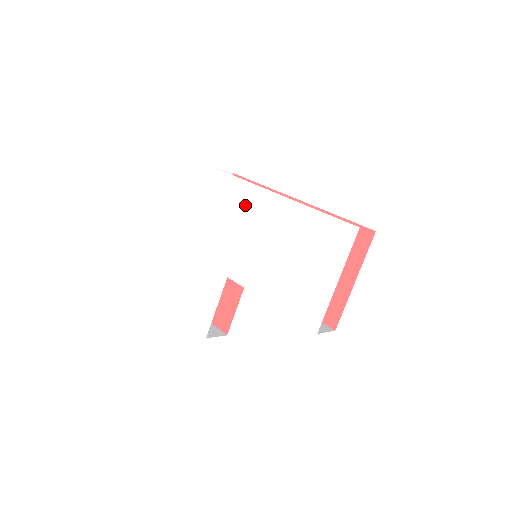
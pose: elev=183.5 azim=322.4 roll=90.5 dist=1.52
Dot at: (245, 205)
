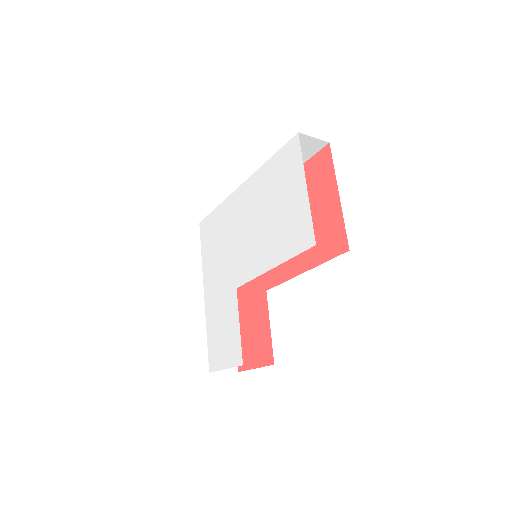
Dot at: (226, 220)
